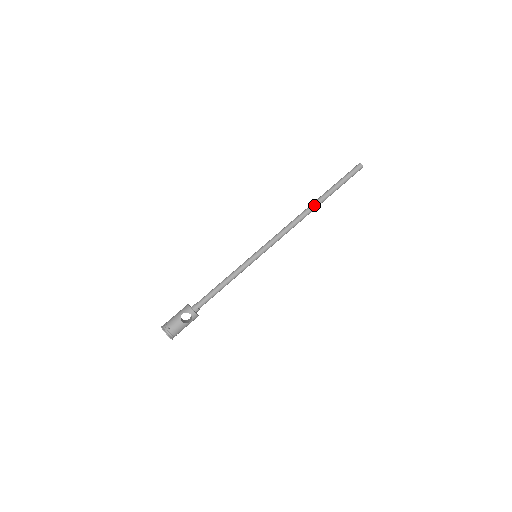
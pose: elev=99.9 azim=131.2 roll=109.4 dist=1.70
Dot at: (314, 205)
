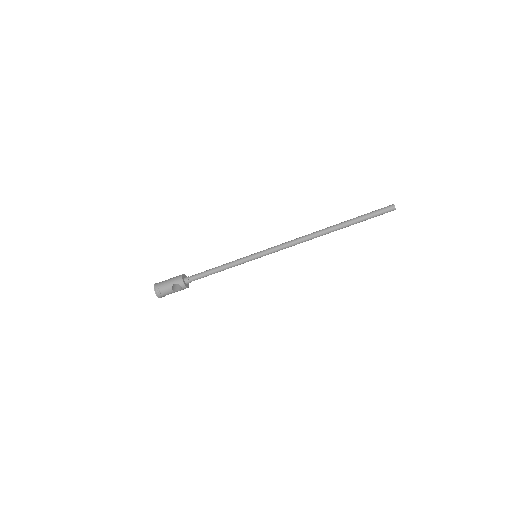
Dot at: (329, 231)
